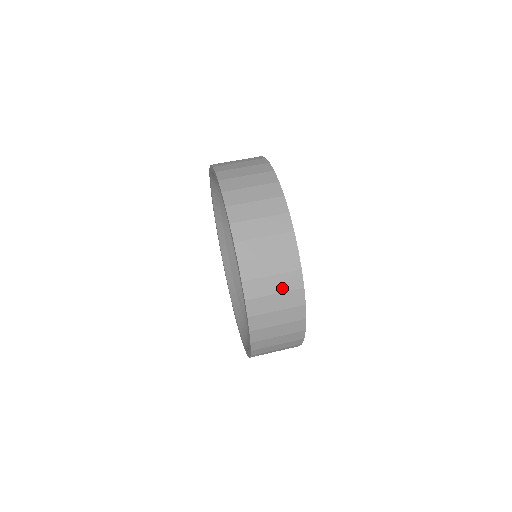
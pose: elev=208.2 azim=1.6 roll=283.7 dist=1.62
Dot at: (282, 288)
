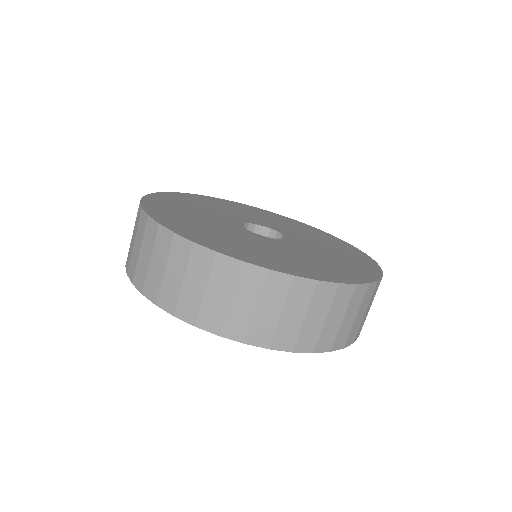
Dot at: (357, 308)
